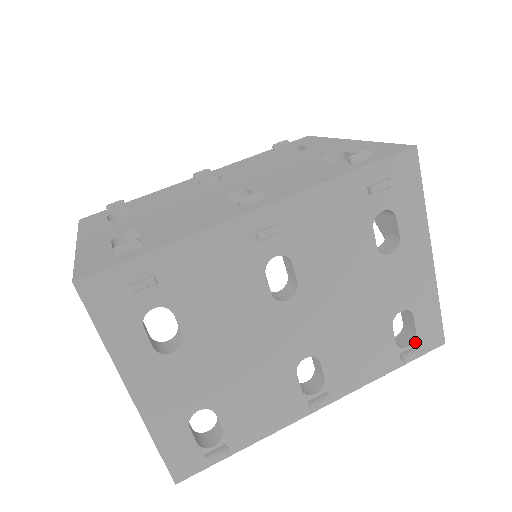
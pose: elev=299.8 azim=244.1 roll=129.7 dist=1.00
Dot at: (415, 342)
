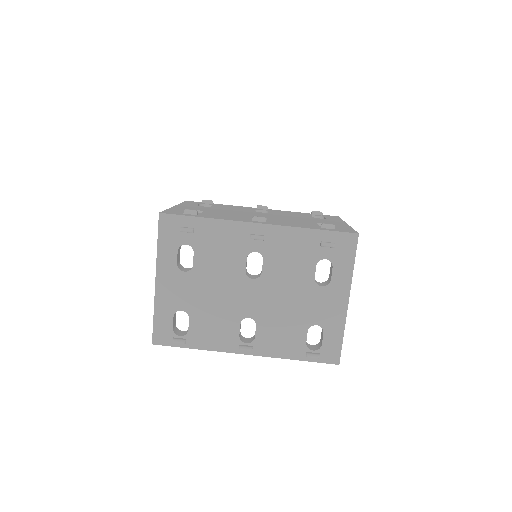
Dot at: (319, 351)
